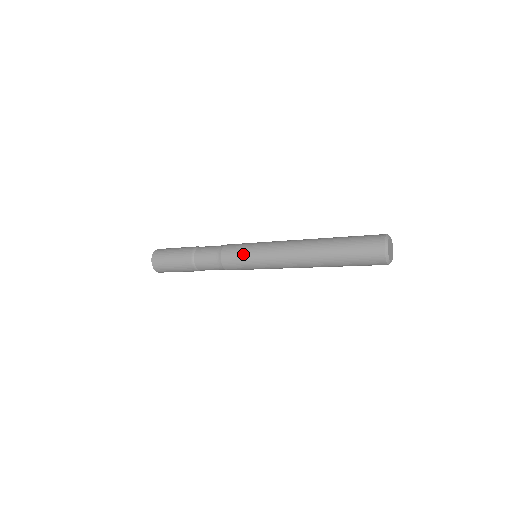
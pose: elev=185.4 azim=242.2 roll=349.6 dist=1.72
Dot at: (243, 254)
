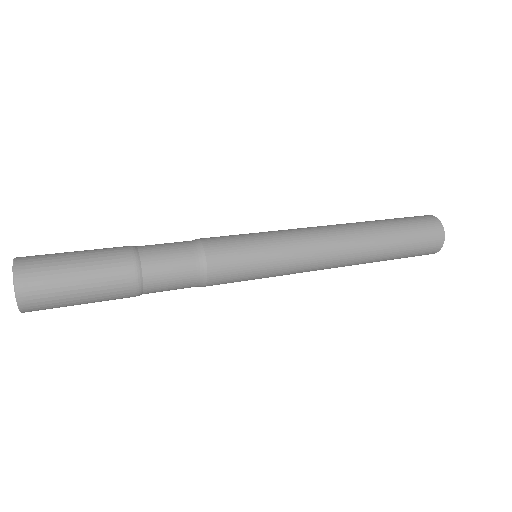
Dot at: (250, 243)
